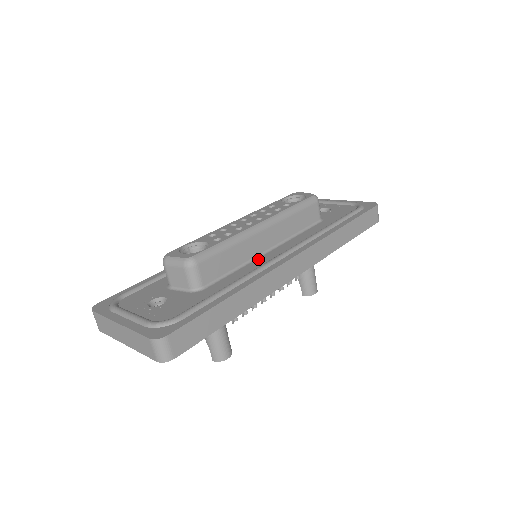
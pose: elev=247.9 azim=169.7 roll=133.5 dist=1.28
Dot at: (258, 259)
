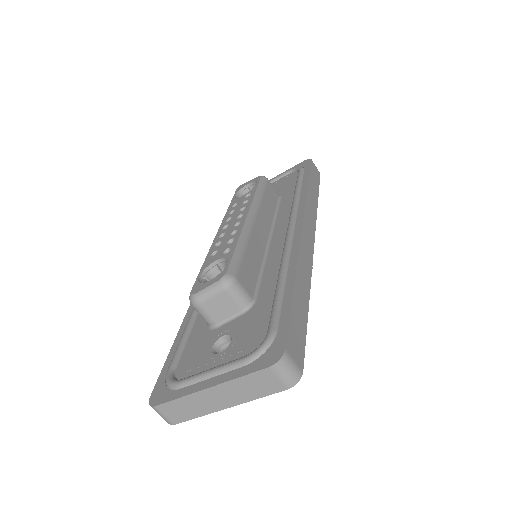
Dot at: (270, 250)
